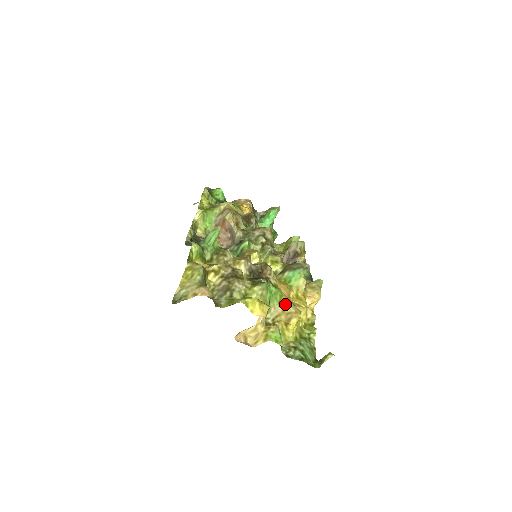
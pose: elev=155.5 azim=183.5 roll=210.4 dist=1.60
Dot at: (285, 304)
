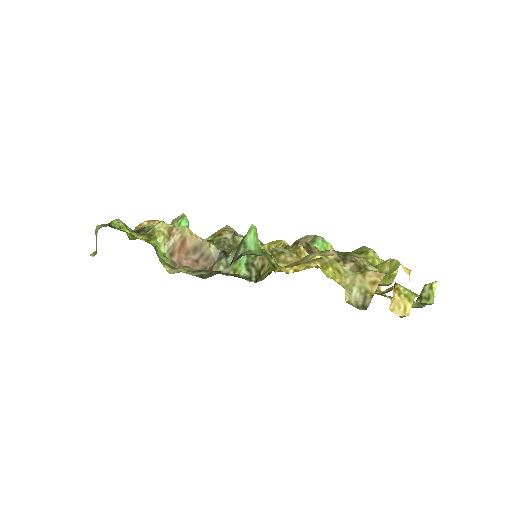
Dot at: occluded
